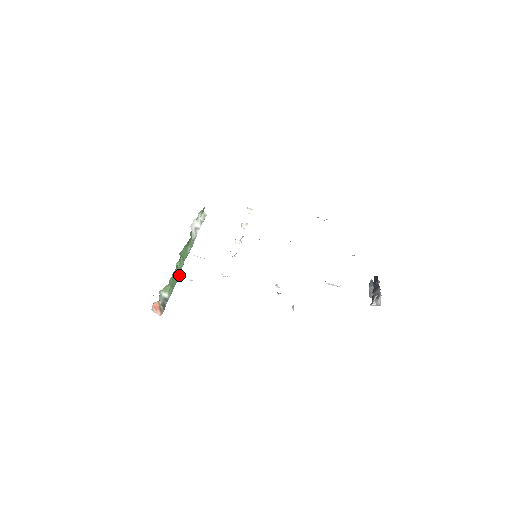
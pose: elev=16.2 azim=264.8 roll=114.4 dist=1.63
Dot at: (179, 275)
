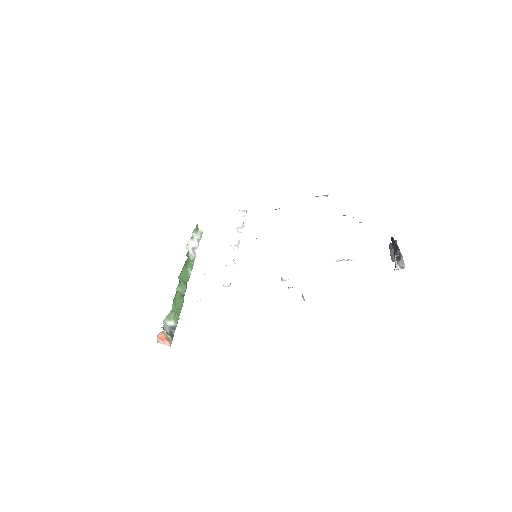
Dot at: (183, 299)
